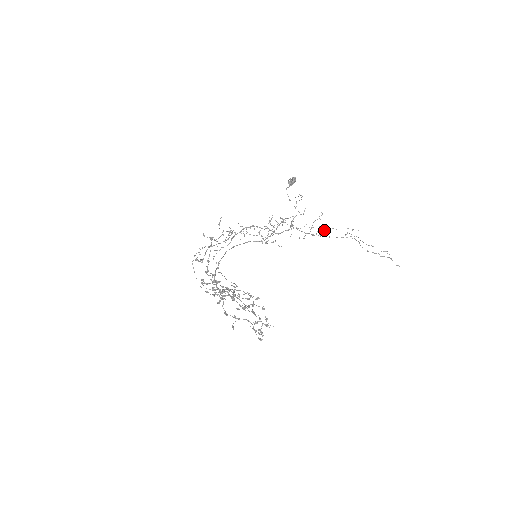
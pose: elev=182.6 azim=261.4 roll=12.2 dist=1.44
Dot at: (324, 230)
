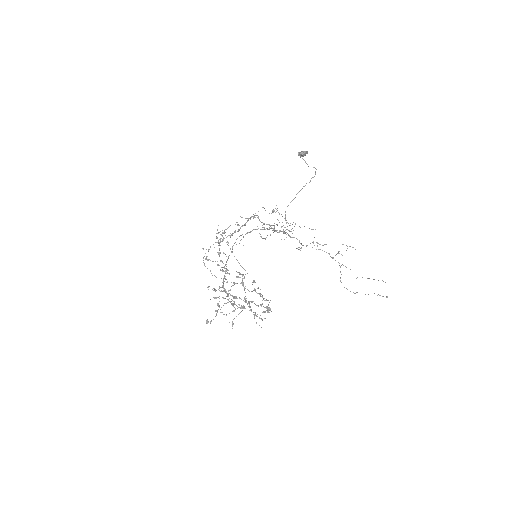
Dot at: occluded
